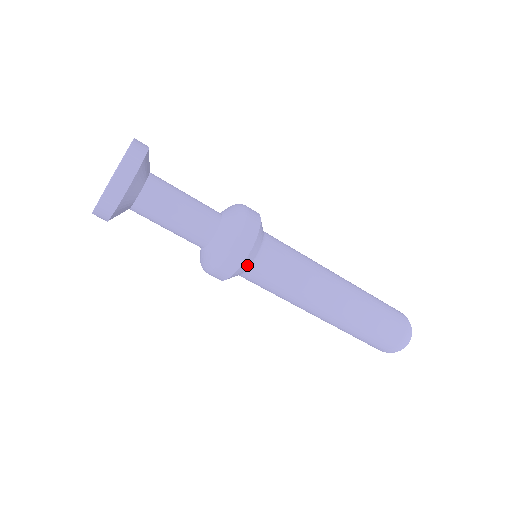
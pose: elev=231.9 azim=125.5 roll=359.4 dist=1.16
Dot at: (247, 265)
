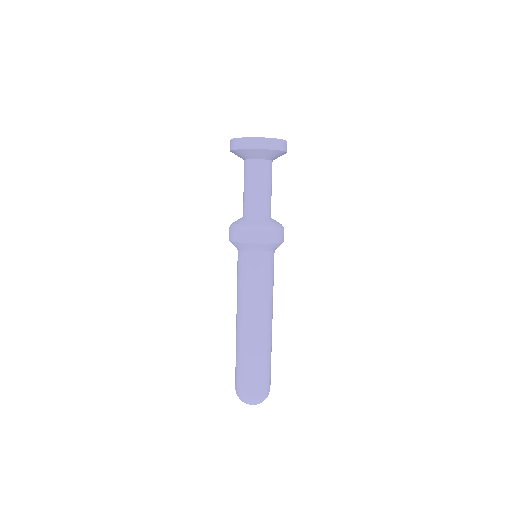
Dot at: (245, 248)
